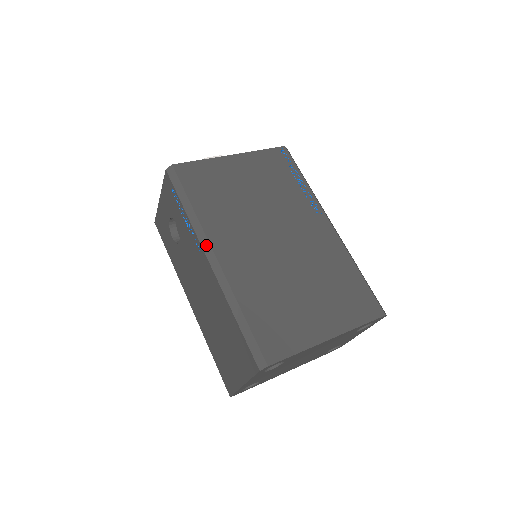
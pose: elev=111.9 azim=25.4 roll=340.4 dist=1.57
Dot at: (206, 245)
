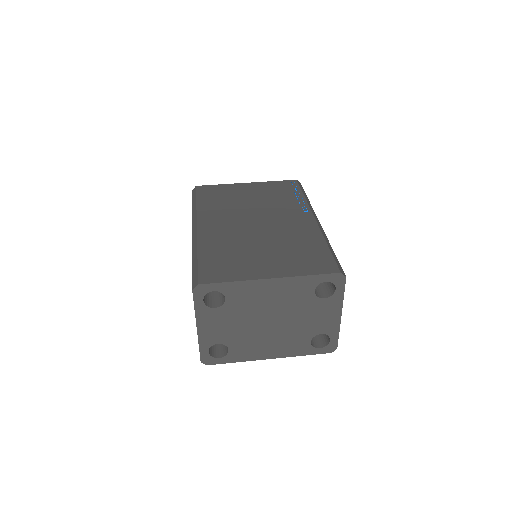
Dot at: (194, 222)
